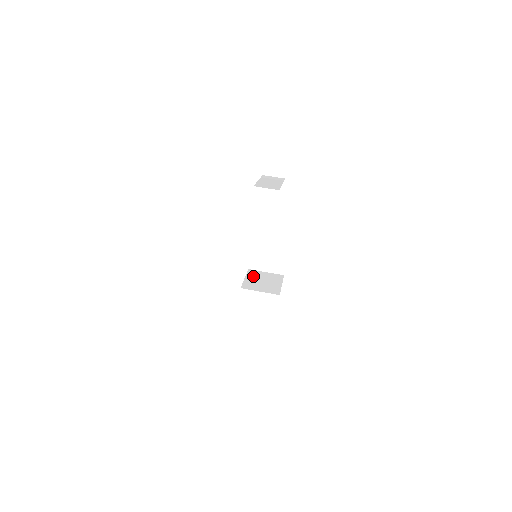
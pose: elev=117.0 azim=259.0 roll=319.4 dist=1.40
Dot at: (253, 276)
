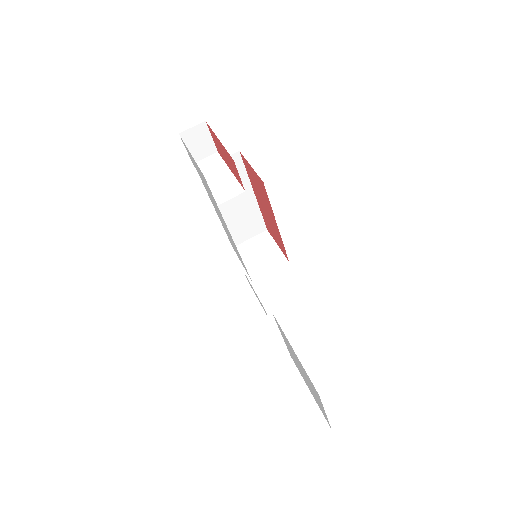
Dot at: (246, 255)
